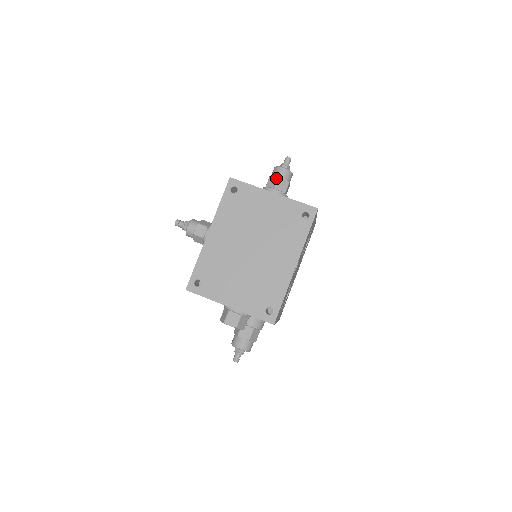
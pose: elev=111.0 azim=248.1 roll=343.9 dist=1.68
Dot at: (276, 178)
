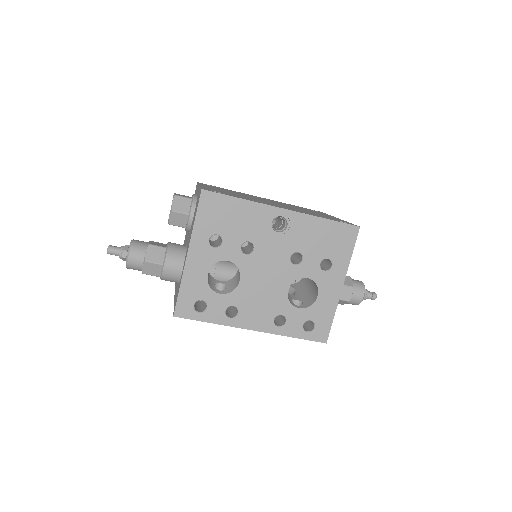
Dot at: occluded
